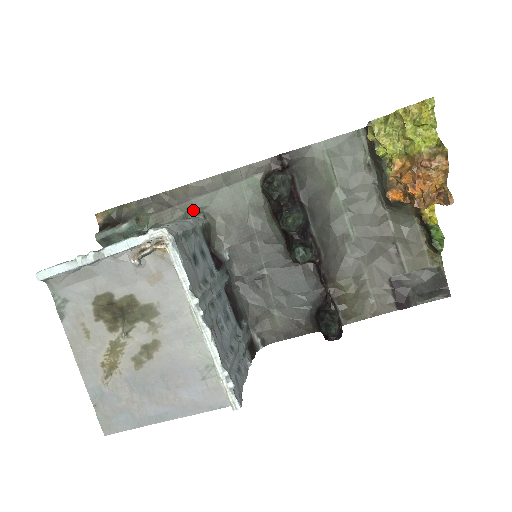
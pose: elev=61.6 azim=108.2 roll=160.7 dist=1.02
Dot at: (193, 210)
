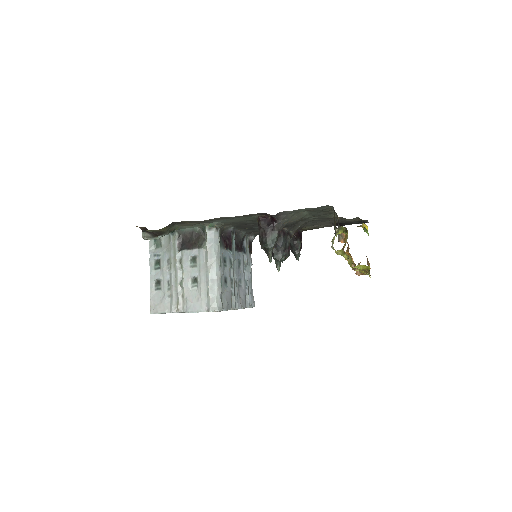
Dot at: (207, 224)
